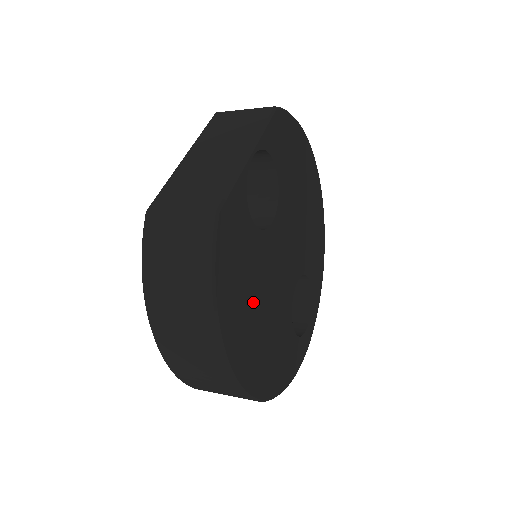
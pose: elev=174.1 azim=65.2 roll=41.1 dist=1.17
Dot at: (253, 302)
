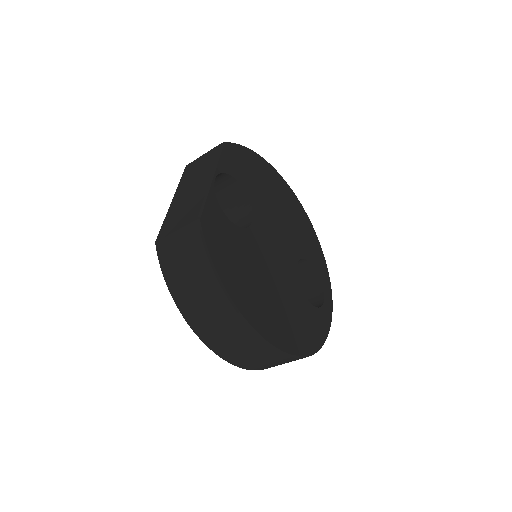
Dot at: (256, 280)
